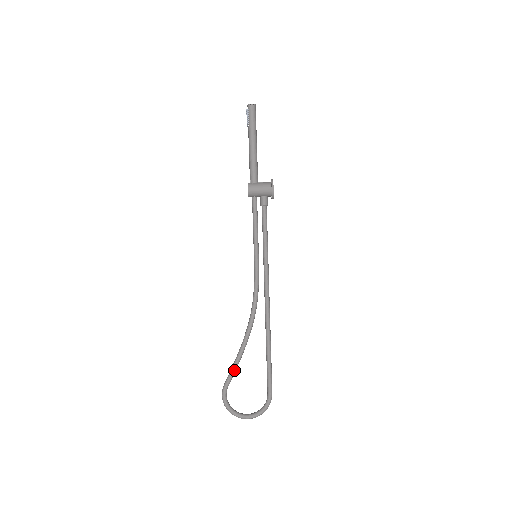
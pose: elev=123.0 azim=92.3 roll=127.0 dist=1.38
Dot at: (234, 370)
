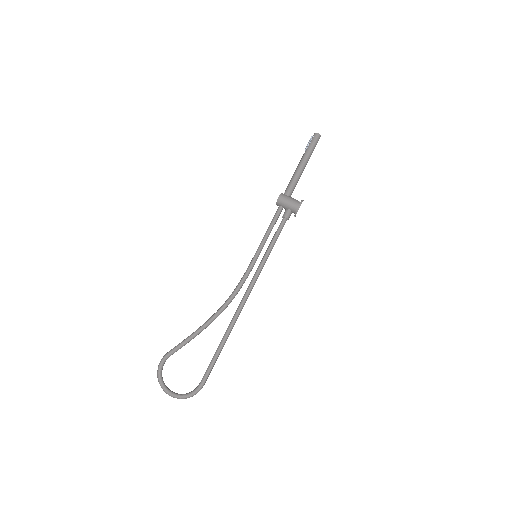
Dot at: (183, 344)
